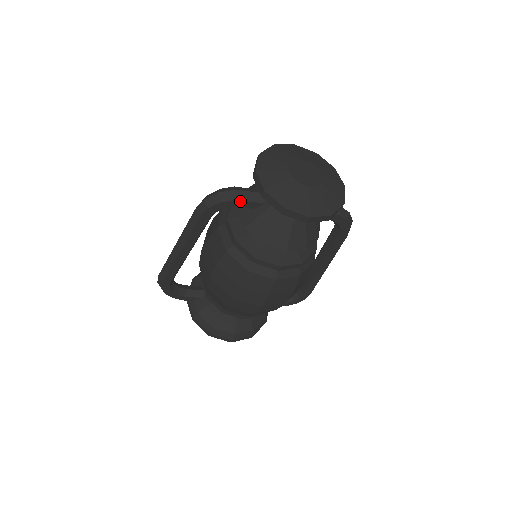
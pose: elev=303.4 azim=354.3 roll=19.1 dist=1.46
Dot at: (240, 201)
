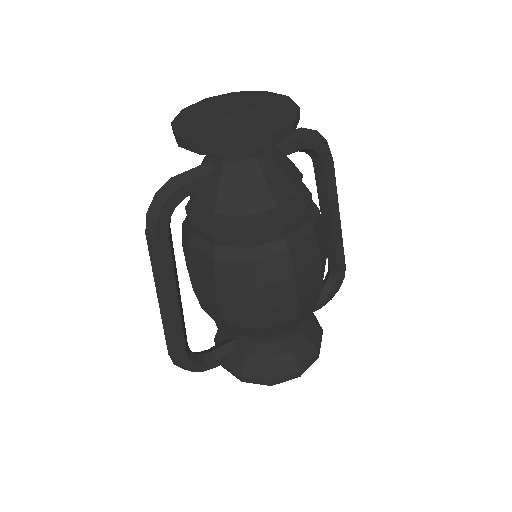
Dot at: (185, 186)
